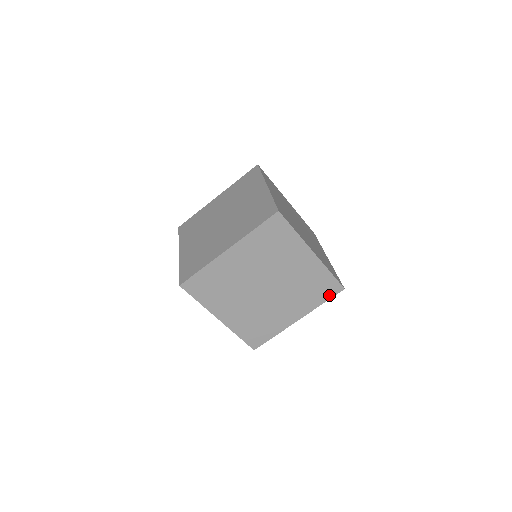
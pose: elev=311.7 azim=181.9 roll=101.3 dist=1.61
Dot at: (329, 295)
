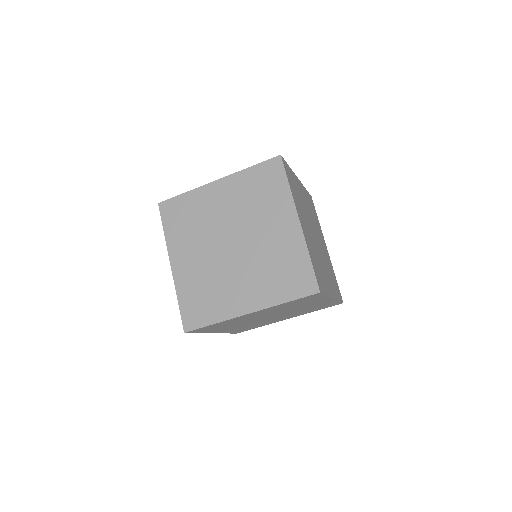
Dot at: (298, 293)
